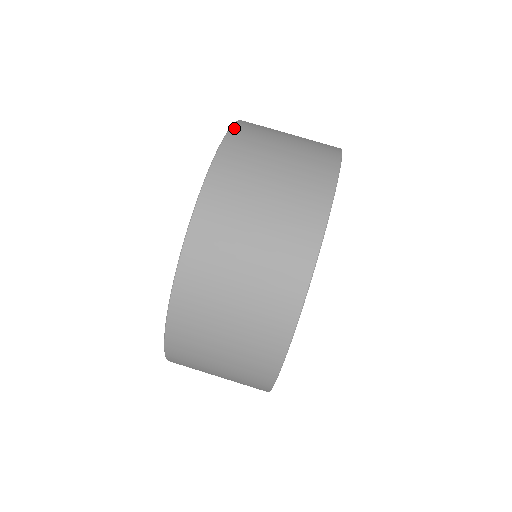
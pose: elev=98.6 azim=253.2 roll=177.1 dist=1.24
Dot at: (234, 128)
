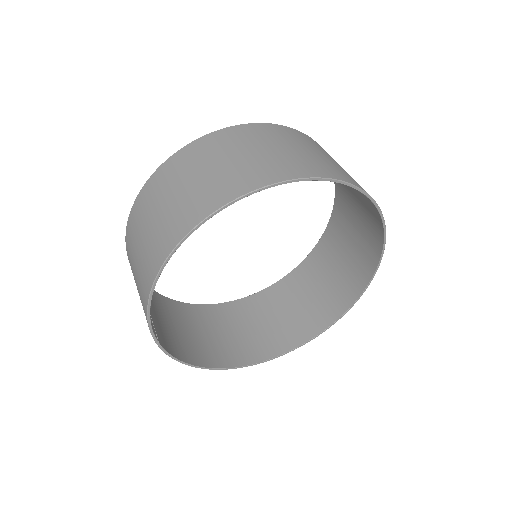
Dot at: (306, 135)
